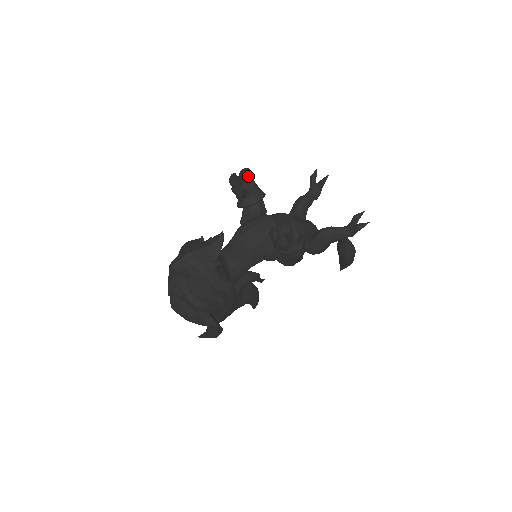
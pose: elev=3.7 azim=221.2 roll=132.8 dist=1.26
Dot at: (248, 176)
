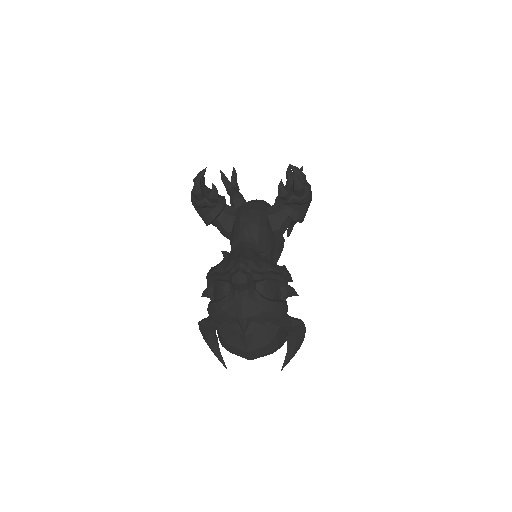
Dot at: (204, 181)
